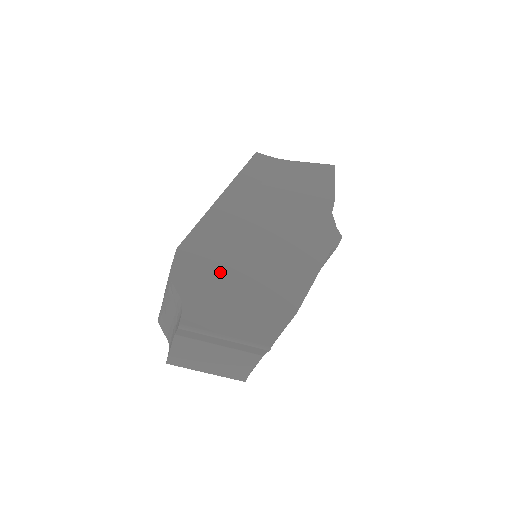
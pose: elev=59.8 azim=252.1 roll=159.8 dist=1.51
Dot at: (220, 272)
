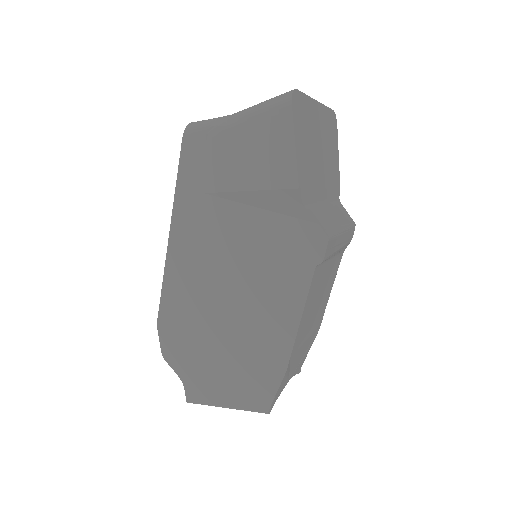
Dot at: (200, 341)
